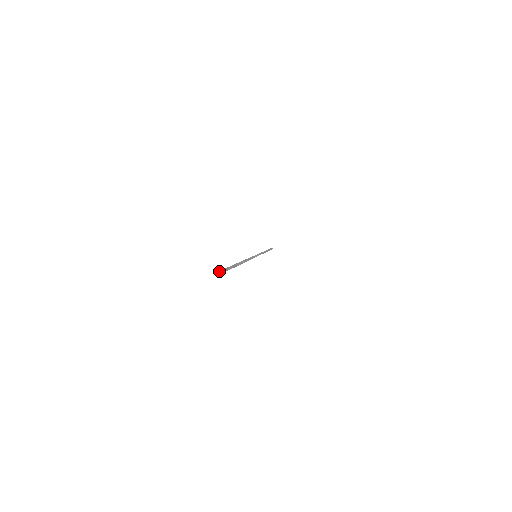
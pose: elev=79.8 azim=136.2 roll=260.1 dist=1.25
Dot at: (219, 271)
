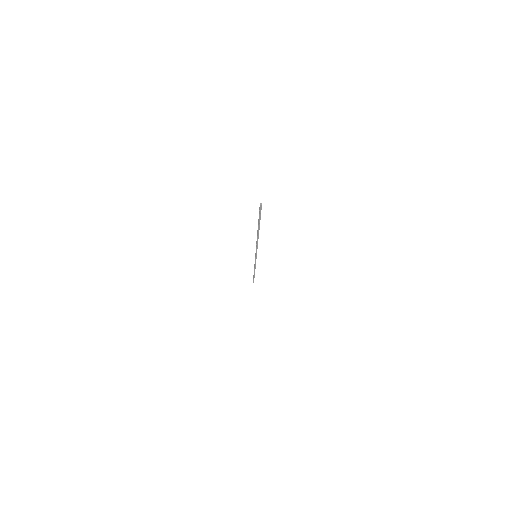
Dot at: (260, 204)
